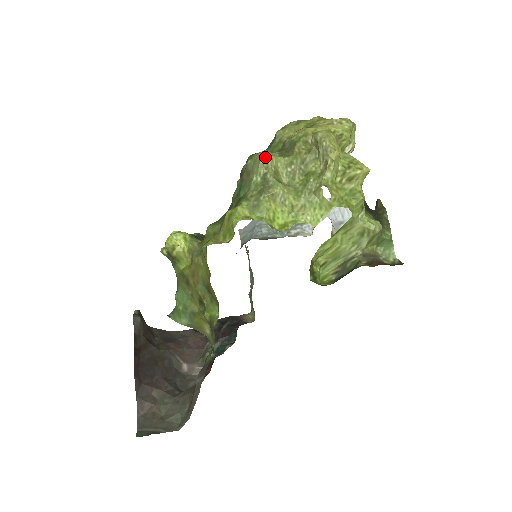
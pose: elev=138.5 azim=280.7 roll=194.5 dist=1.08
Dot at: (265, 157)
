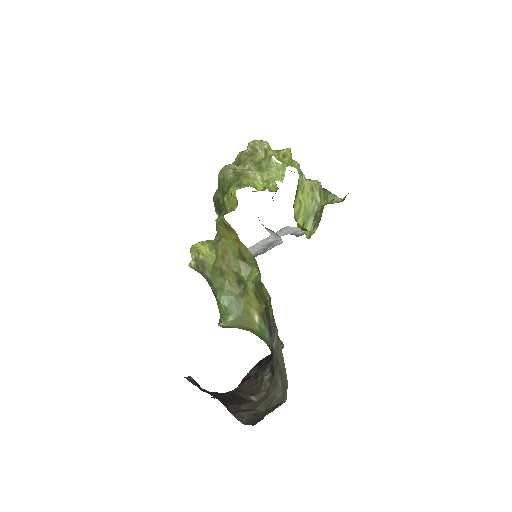
Dot at: (227, 165)
